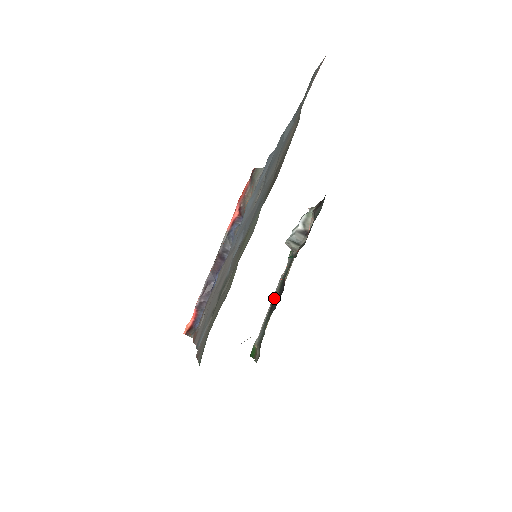
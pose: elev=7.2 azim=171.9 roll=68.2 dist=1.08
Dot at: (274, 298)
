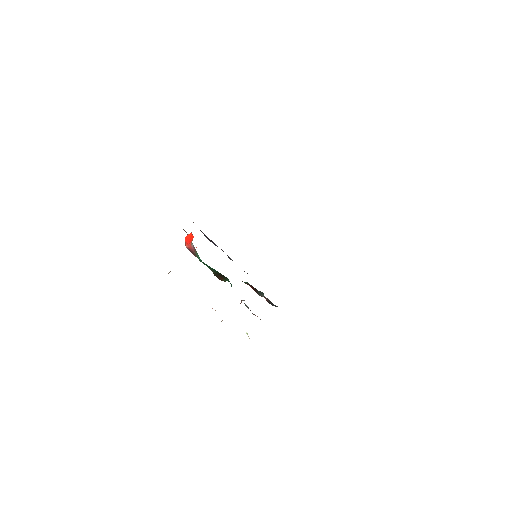
Dot at: occluded
